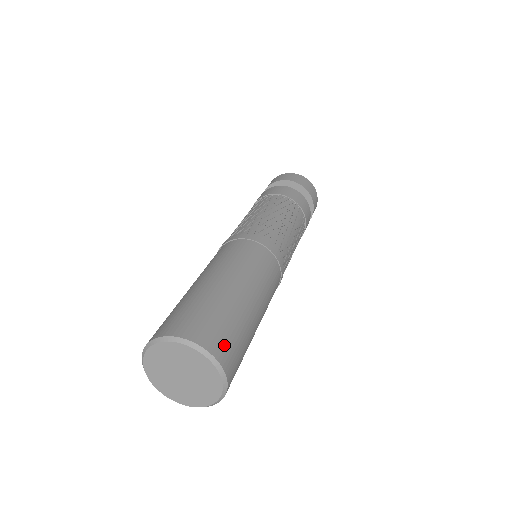
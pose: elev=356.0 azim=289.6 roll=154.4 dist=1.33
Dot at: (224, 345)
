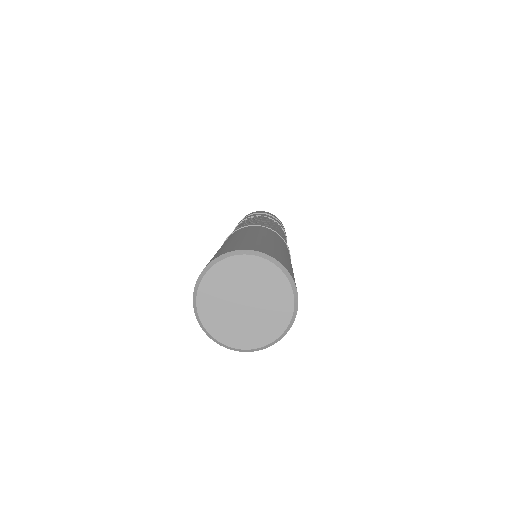
Dot at: (290, 271)
